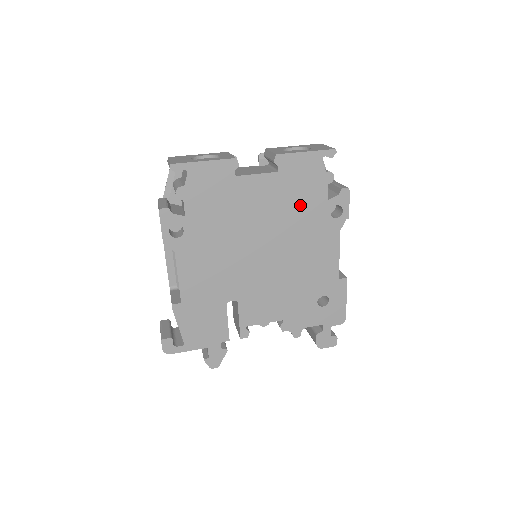
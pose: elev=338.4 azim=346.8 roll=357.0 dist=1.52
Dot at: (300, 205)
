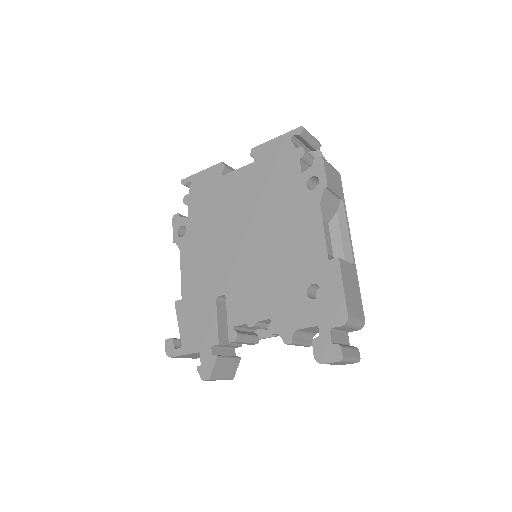
Dot at: (276, 186)
